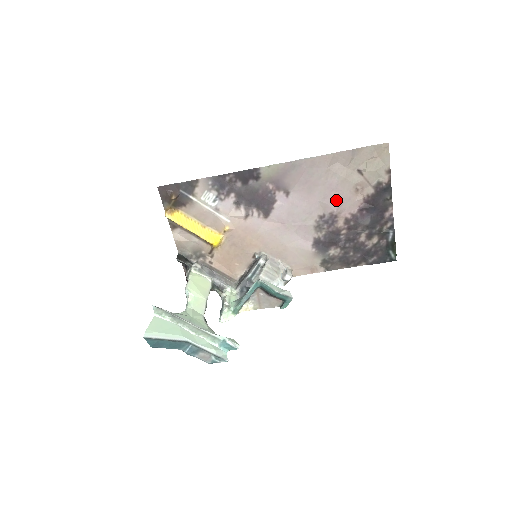
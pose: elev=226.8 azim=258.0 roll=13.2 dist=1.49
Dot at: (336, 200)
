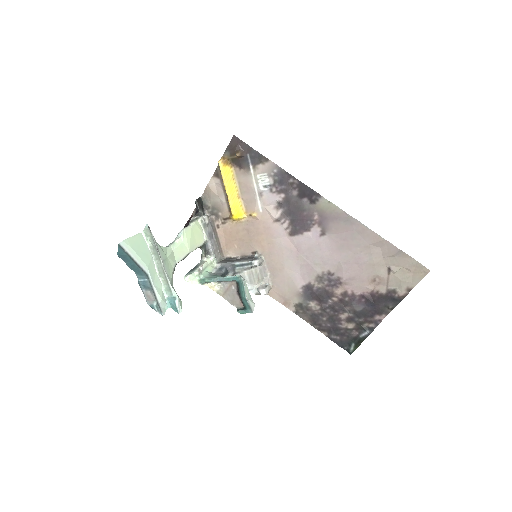
Dot at: (352, 272)
